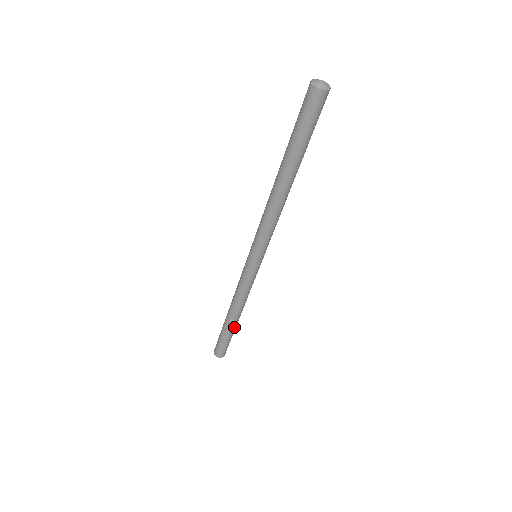
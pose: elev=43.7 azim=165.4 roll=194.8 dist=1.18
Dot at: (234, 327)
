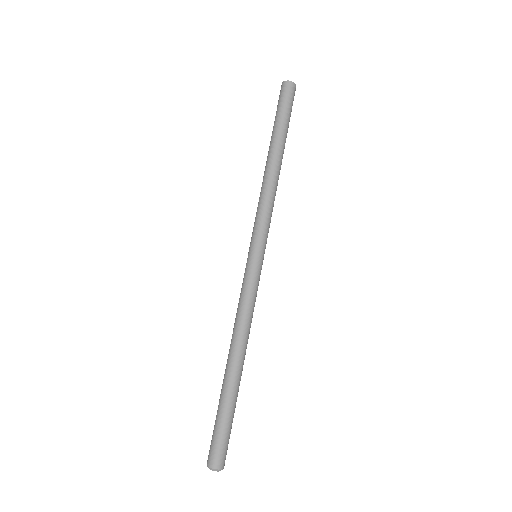
Dot at: (230, 385)
